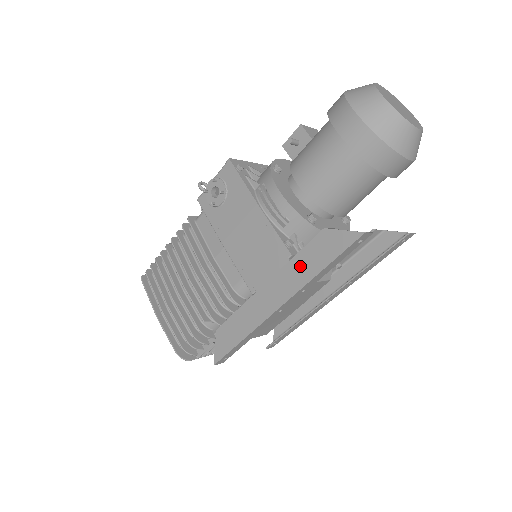
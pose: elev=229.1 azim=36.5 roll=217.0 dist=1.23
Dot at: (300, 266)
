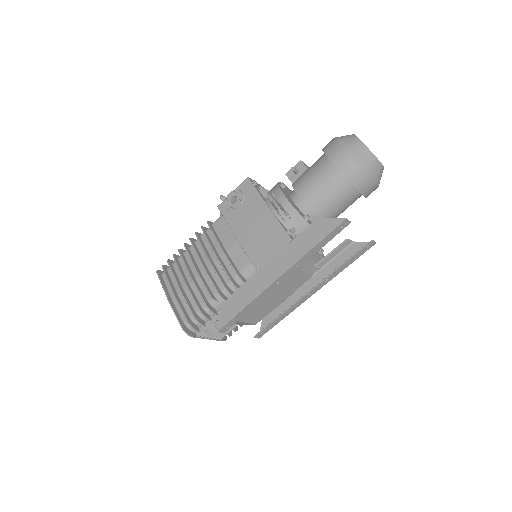
Dot at: (297, 246)
